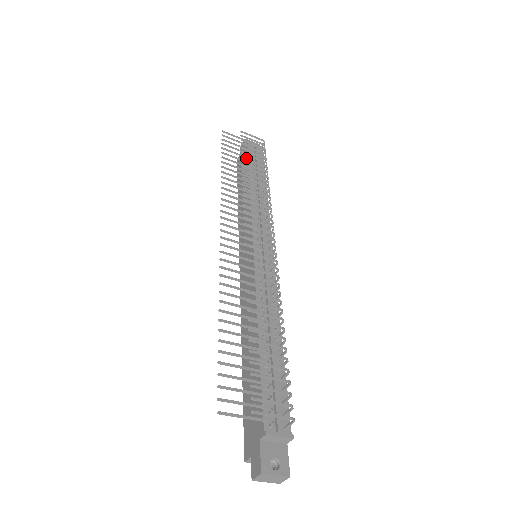
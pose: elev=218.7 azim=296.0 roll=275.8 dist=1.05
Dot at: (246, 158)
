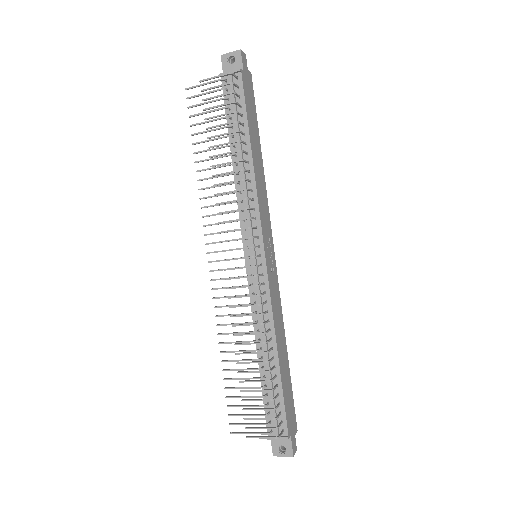
Dot at: (211, 137)
